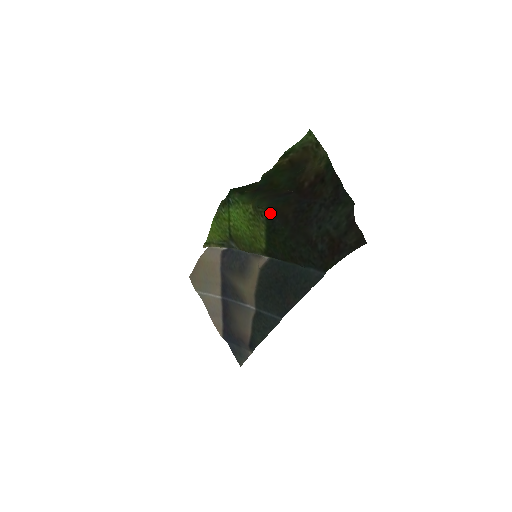
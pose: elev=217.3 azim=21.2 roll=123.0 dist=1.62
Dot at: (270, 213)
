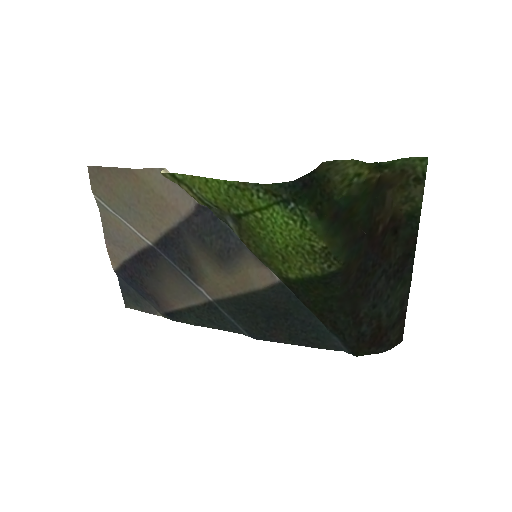
Dot at: (341, 269)
